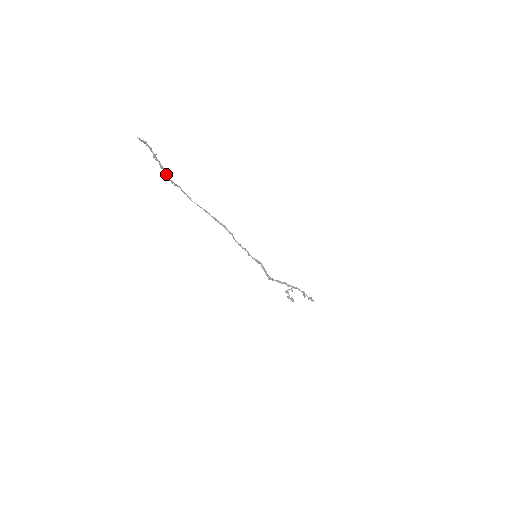
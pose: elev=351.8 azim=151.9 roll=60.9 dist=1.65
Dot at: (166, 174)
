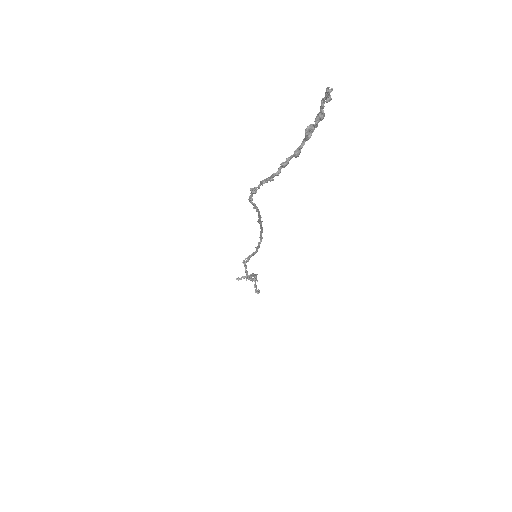
Dot at: (285, 165)
